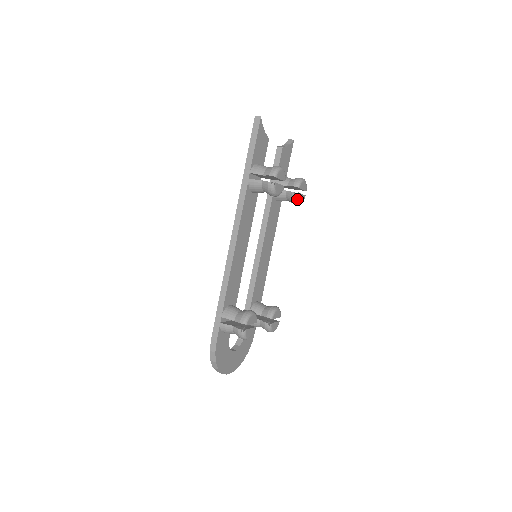
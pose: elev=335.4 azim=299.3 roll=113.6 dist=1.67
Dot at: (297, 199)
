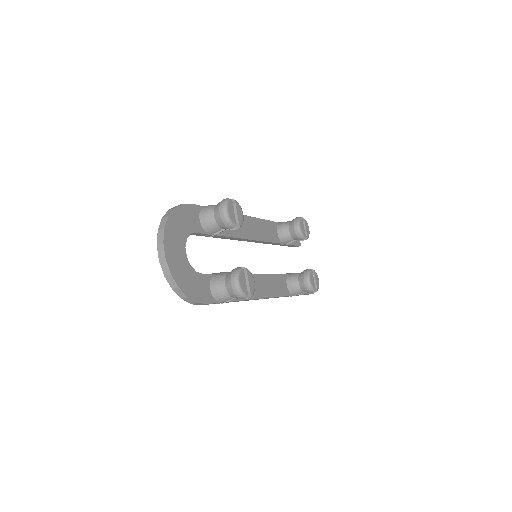
Dot at: (309, 273)
